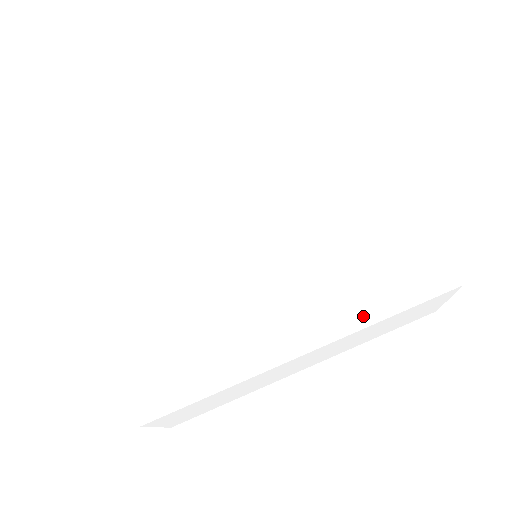
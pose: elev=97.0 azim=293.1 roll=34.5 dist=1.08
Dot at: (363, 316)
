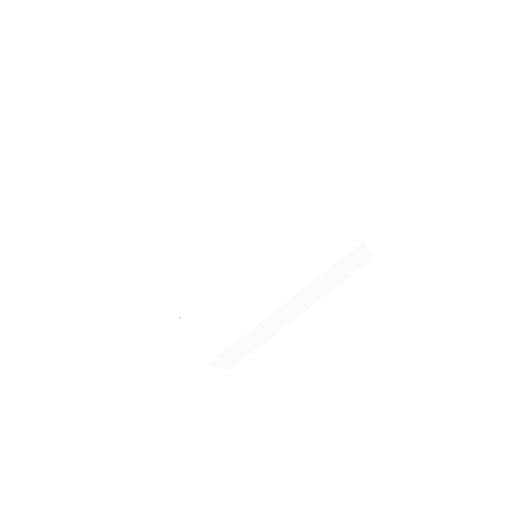
Dot at: (306, 274)
